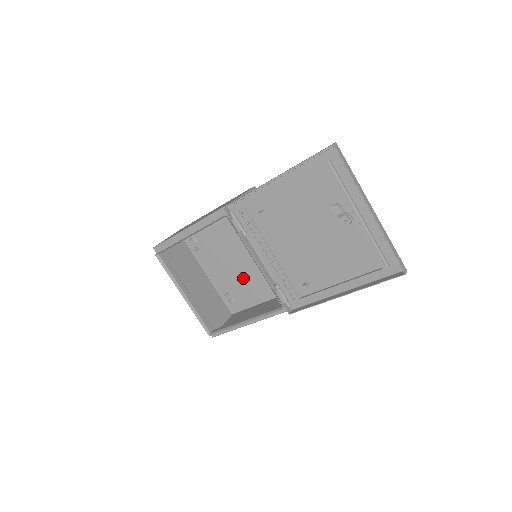
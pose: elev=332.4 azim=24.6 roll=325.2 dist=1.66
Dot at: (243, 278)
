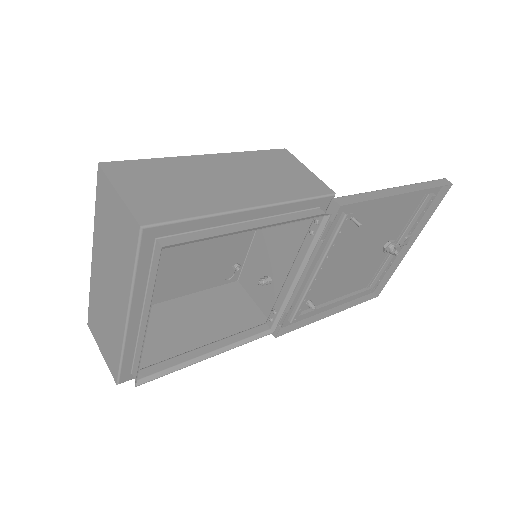
Dot at: (170, 272)
